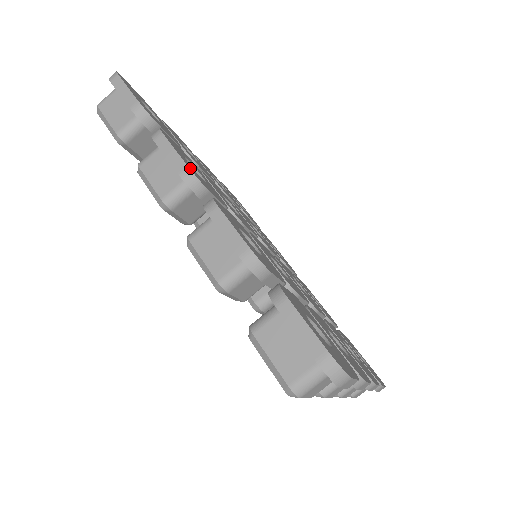
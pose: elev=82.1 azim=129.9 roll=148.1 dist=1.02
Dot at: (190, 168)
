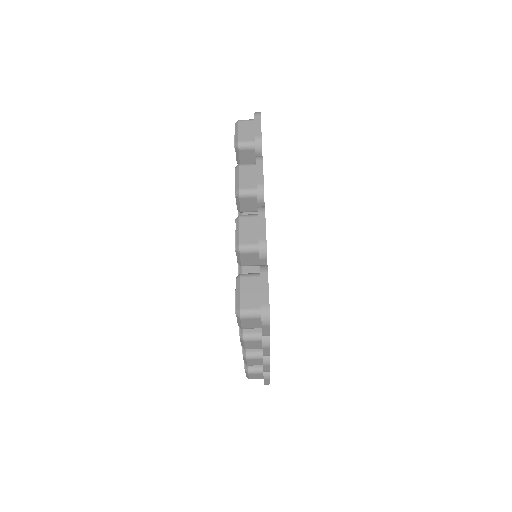
Dot at: occluded
